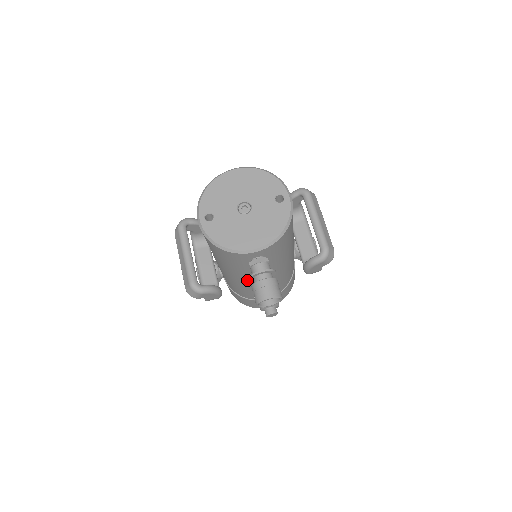
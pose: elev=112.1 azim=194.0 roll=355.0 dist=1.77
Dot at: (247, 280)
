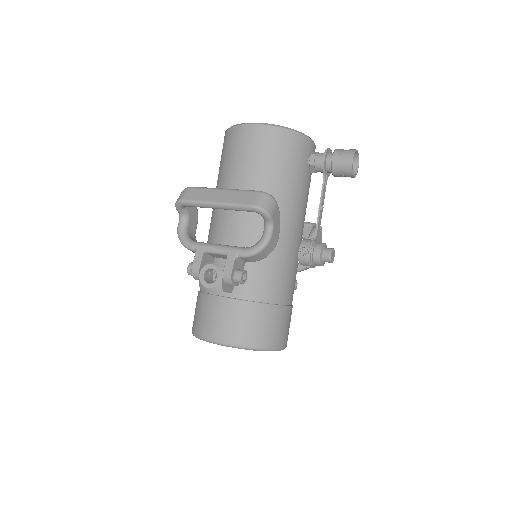
Dot at: (292, 221)
